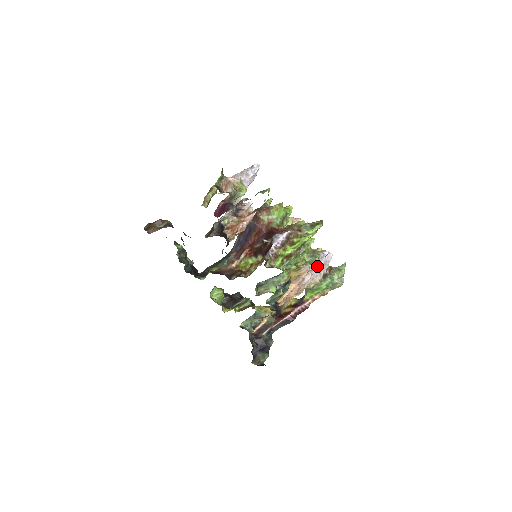
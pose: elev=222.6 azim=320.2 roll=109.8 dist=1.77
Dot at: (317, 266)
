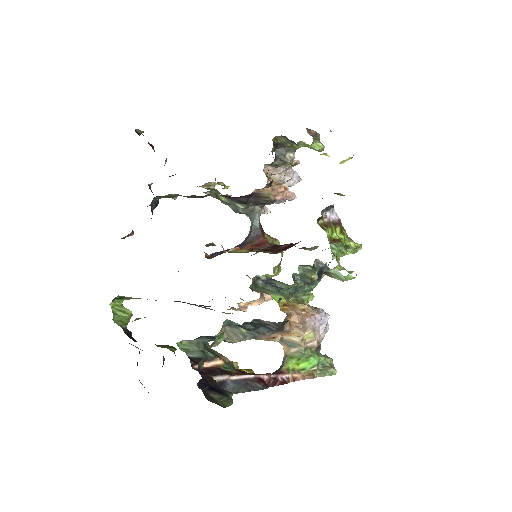
Dot at: (321, 318)
